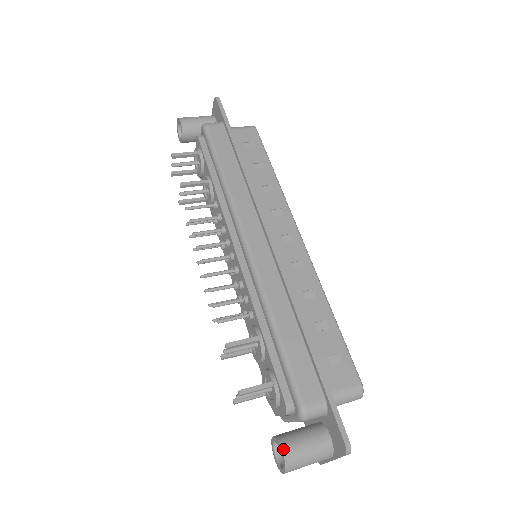
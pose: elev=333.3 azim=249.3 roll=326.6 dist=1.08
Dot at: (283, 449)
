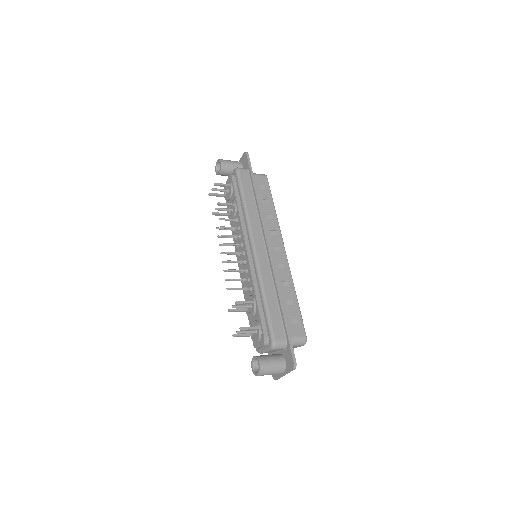
Dot at: (260, 362)
